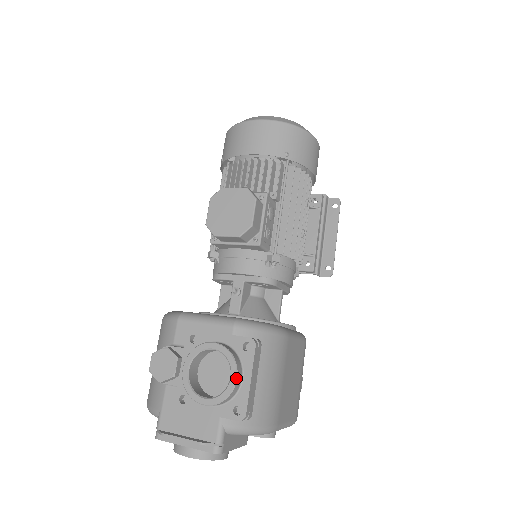
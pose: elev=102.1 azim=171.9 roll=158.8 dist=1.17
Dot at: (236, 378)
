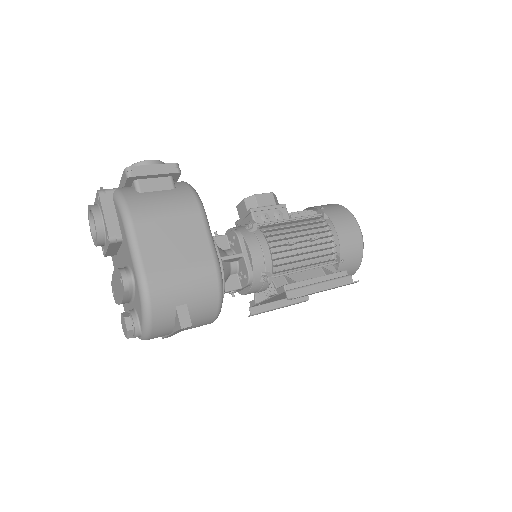
Dot at: (150, 160)
